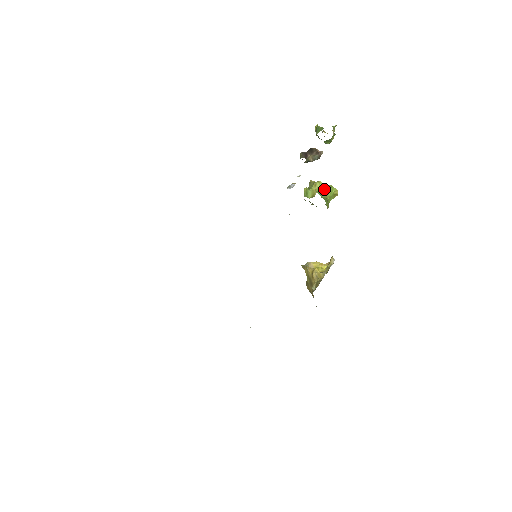
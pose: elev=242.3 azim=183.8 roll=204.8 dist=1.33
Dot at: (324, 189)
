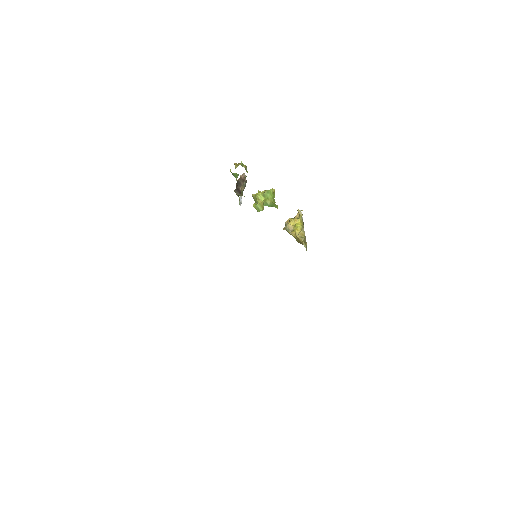
Dot at: (265, 197)
